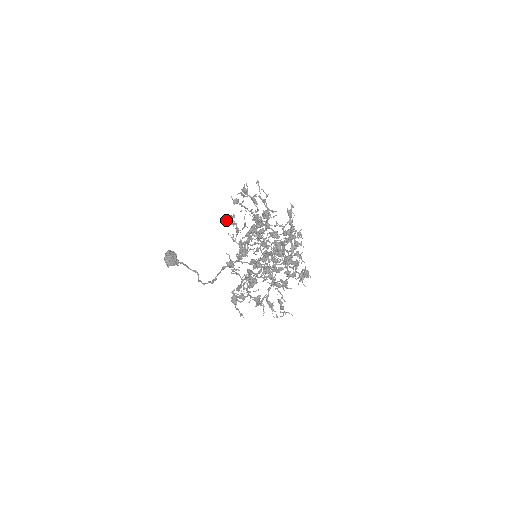
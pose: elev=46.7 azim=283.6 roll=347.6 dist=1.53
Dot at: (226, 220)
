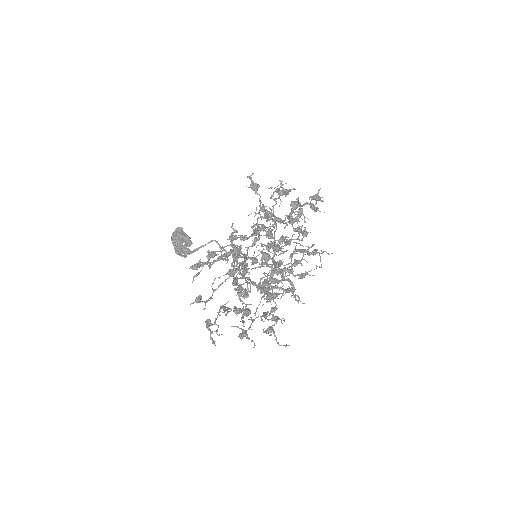
Dot at: (206, 324)
